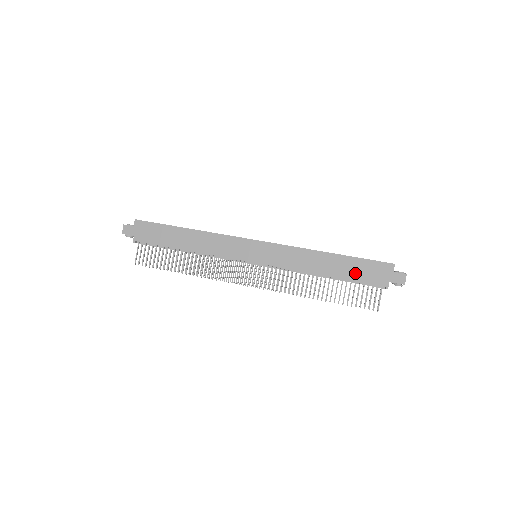
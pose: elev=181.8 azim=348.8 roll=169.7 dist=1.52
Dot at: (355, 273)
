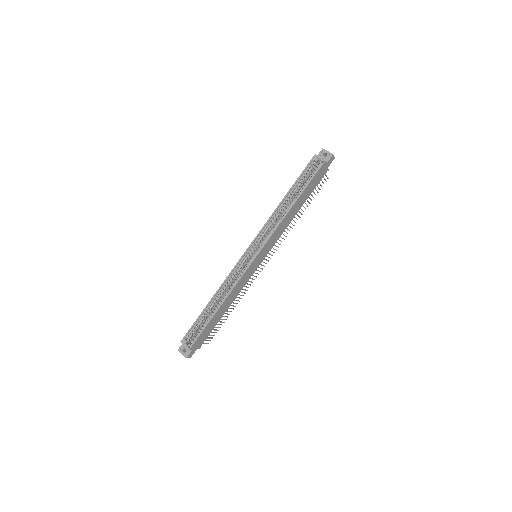
Dot at: (311, 190)
